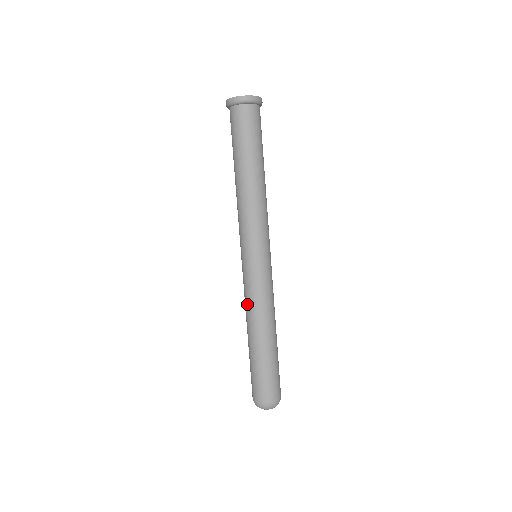
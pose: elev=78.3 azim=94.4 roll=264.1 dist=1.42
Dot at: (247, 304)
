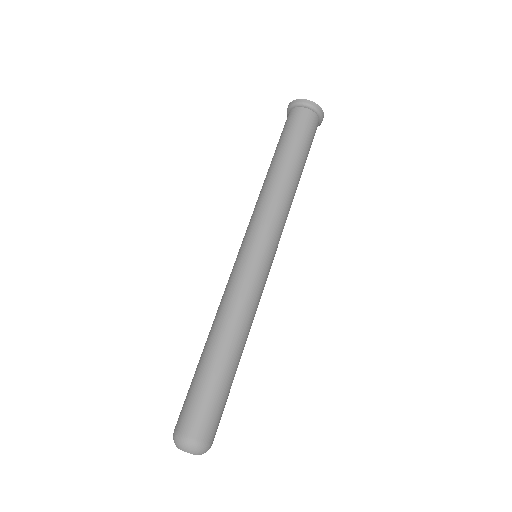
Dot at: (222, 300)
